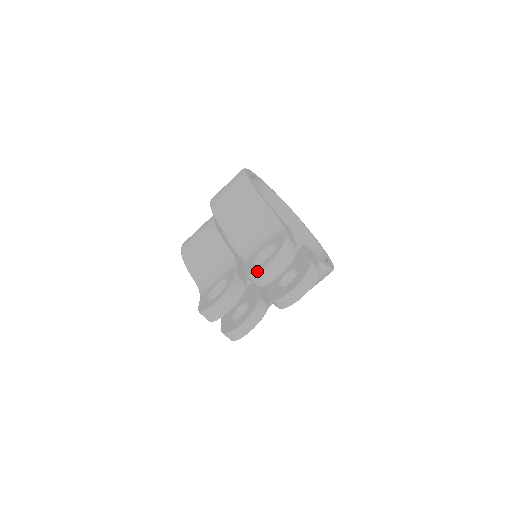
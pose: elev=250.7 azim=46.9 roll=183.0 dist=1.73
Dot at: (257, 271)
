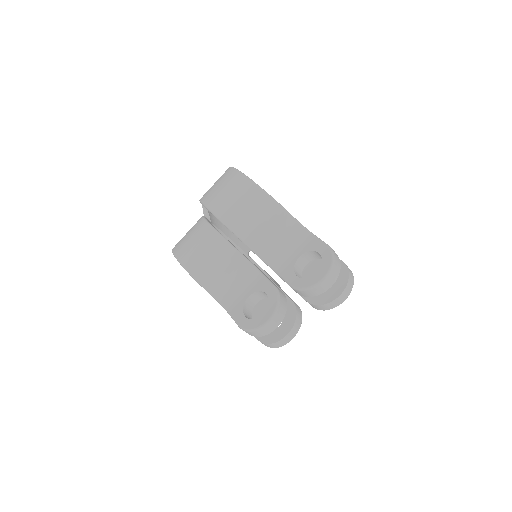
Dot at: (314, 284)
